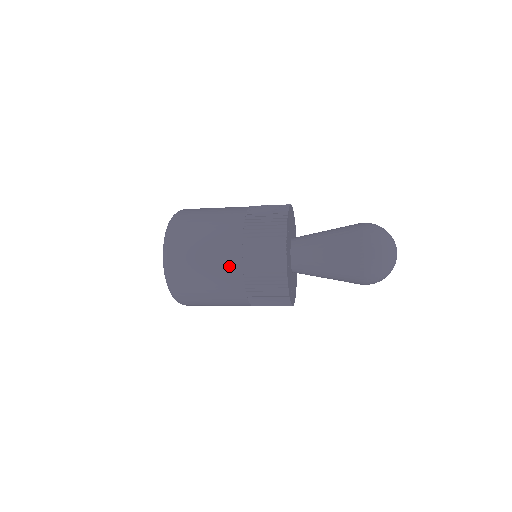
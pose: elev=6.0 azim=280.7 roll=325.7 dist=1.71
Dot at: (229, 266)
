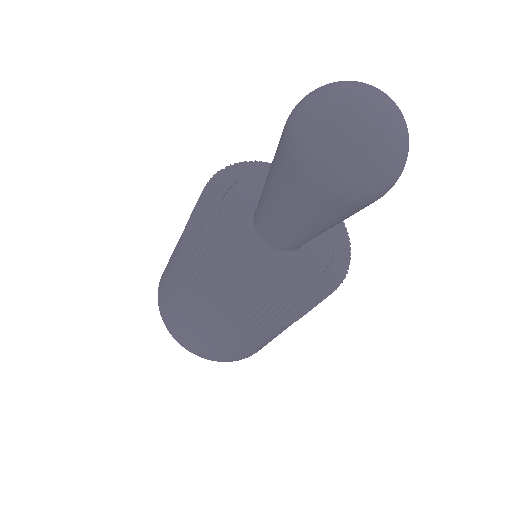
Dot at: (216, 323)
